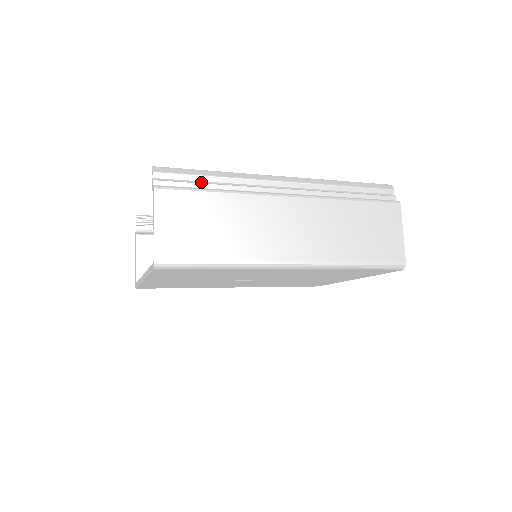
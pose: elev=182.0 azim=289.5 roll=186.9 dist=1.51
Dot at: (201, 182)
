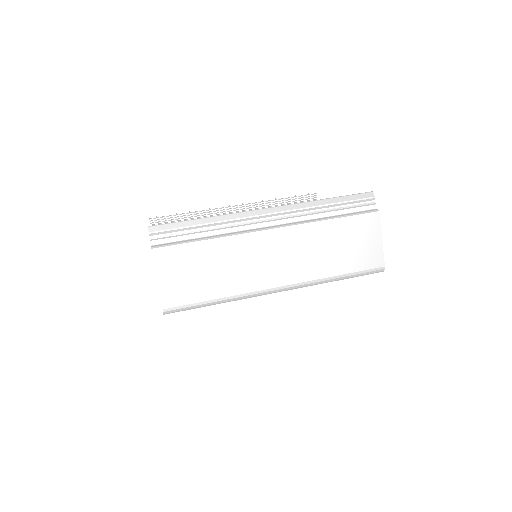
Dot at: (192, 232)
